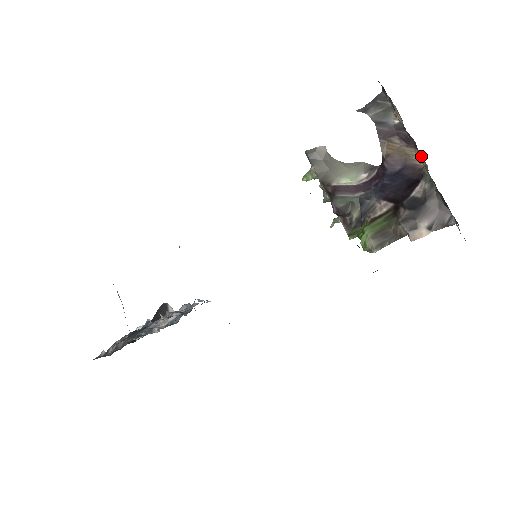
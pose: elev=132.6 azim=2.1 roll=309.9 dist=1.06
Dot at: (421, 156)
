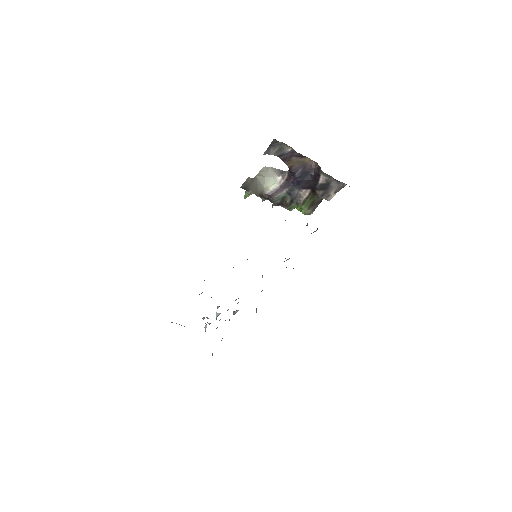
Dot at: occluded
